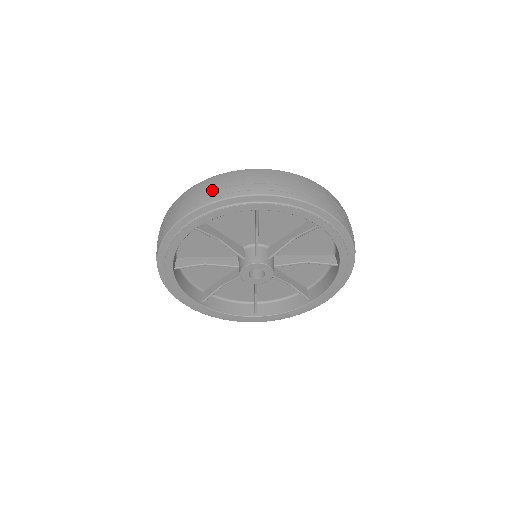
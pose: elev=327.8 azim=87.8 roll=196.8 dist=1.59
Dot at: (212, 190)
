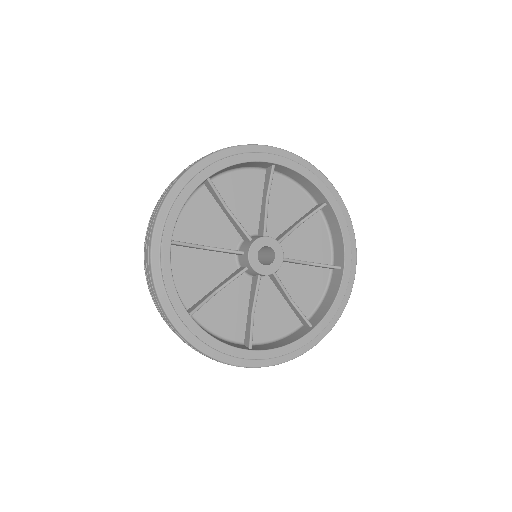
Dot at: occluded
